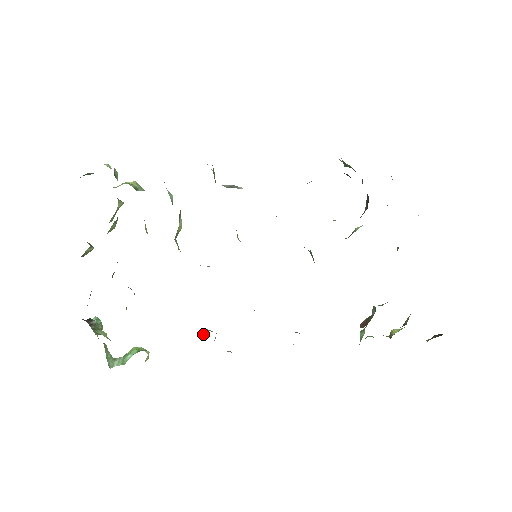
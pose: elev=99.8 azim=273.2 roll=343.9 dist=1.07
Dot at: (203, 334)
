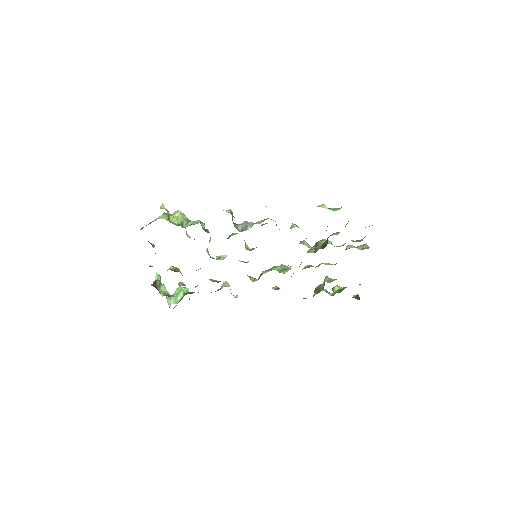
Dot at: occluded
